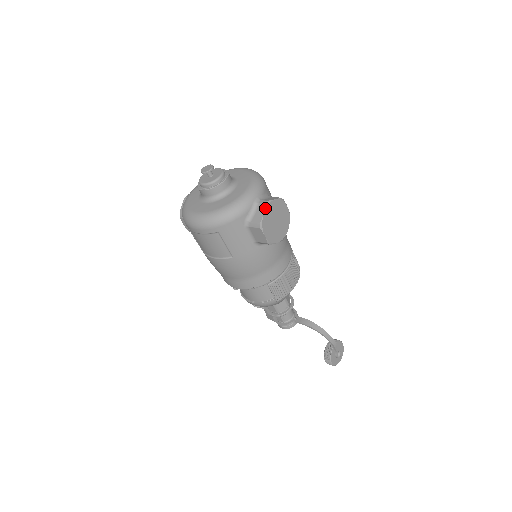
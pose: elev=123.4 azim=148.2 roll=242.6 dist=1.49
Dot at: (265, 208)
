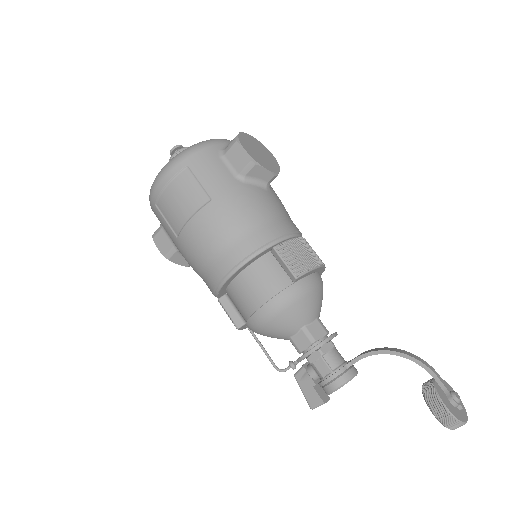
Dot at: (240, 132)
